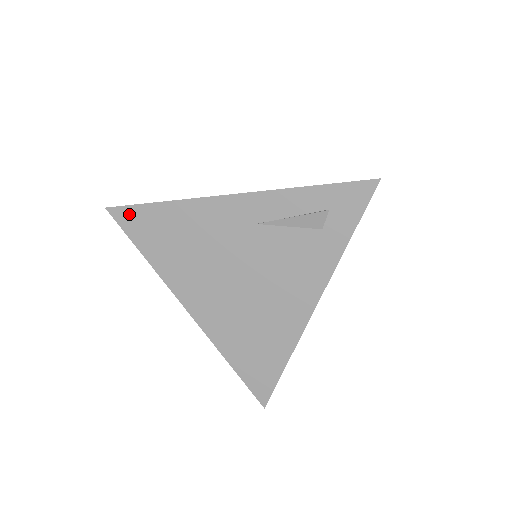
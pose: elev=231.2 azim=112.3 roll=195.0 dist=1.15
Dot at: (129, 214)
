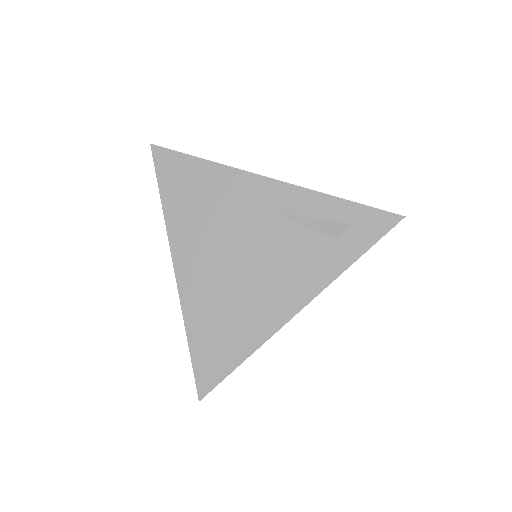
Dot at: (169, 158)
